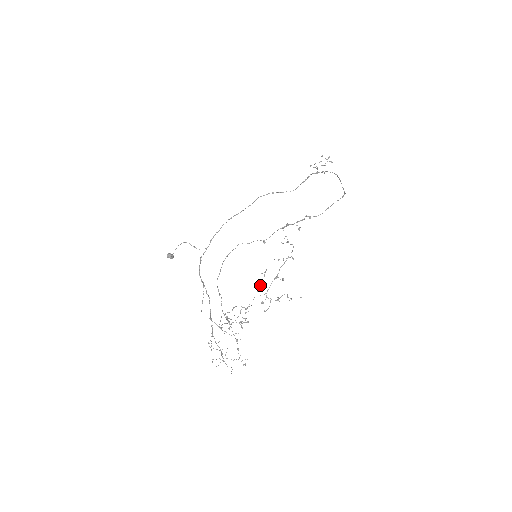
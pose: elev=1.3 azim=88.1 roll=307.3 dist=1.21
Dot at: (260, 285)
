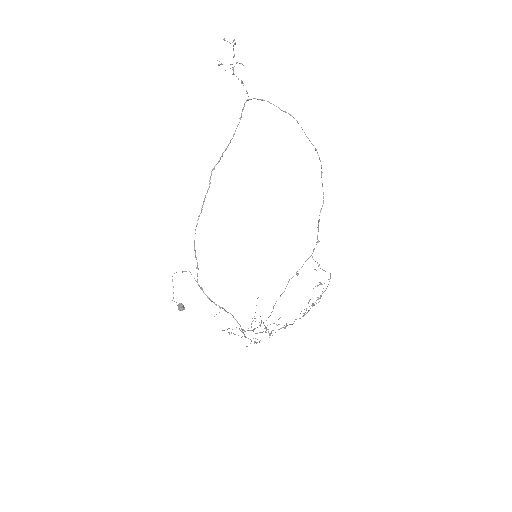
Dot at: occluded
